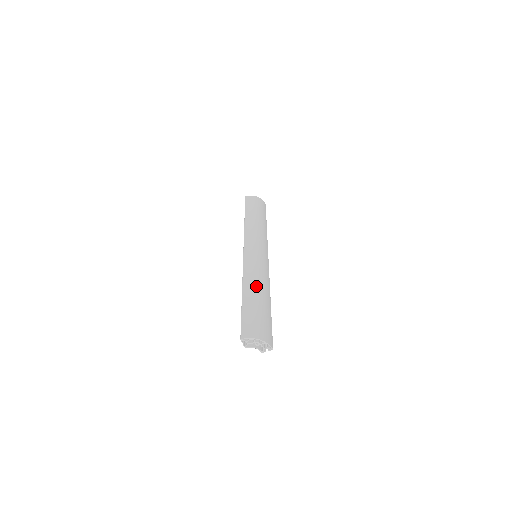
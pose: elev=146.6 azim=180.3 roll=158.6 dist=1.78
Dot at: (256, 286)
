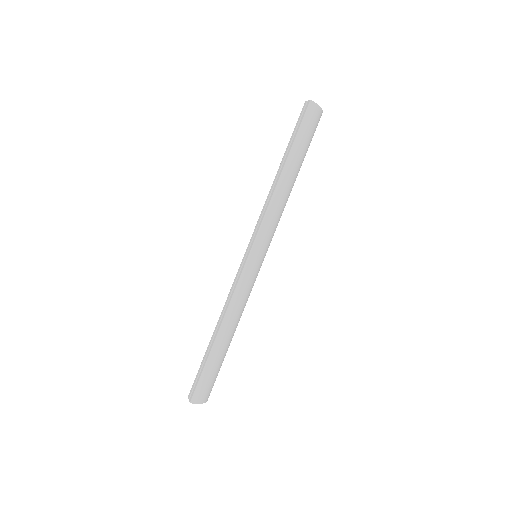
Dot at: (234, 327)
